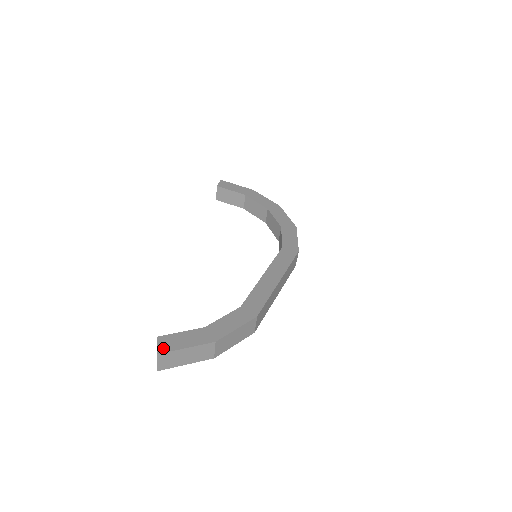
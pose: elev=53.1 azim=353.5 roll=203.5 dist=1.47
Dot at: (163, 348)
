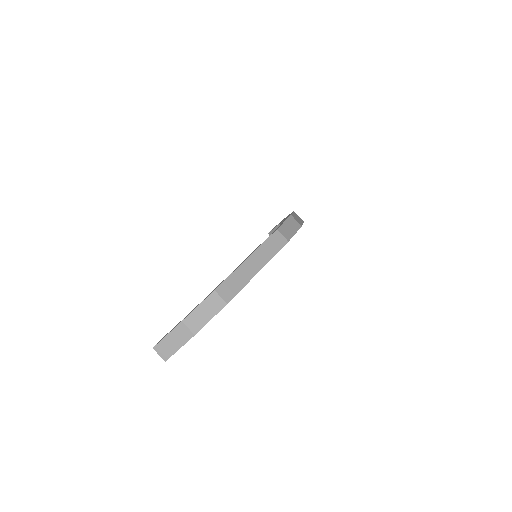
Dot at: (157, 343)
